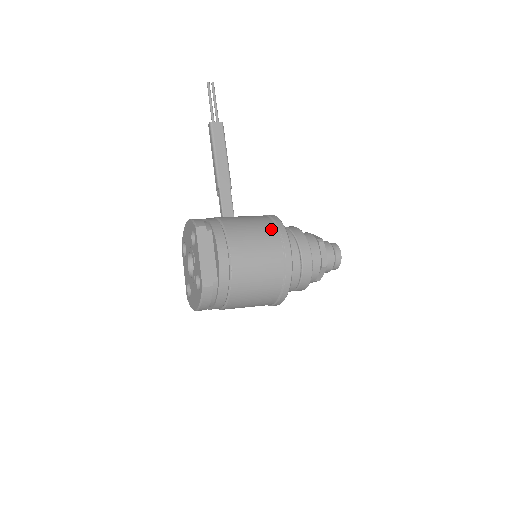
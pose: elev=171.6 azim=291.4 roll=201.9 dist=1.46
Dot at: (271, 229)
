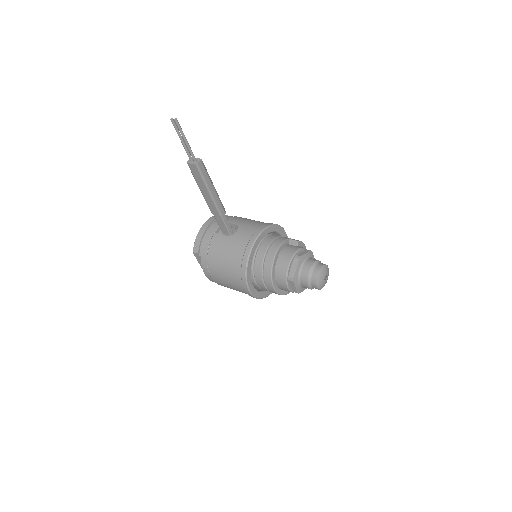
Dot at: (236, 273)
